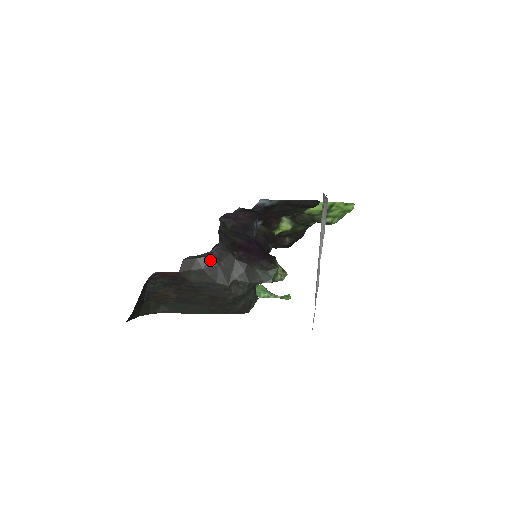
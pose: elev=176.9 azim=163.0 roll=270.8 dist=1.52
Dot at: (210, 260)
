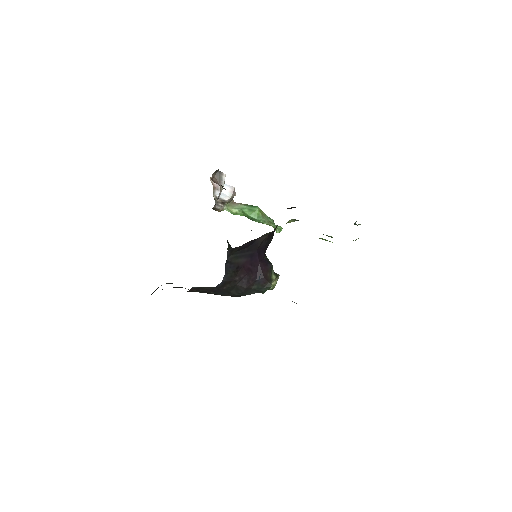
Dot at: (215, 288)
